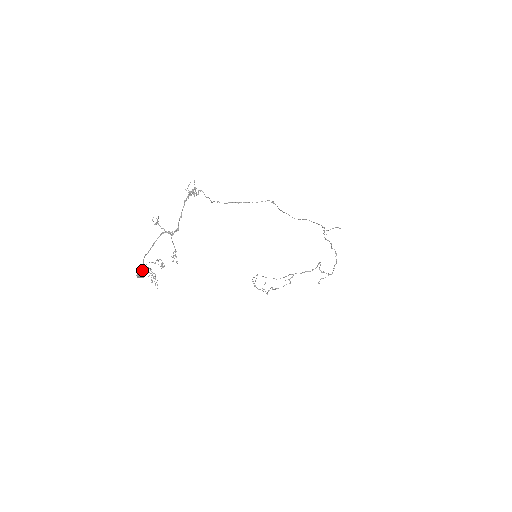
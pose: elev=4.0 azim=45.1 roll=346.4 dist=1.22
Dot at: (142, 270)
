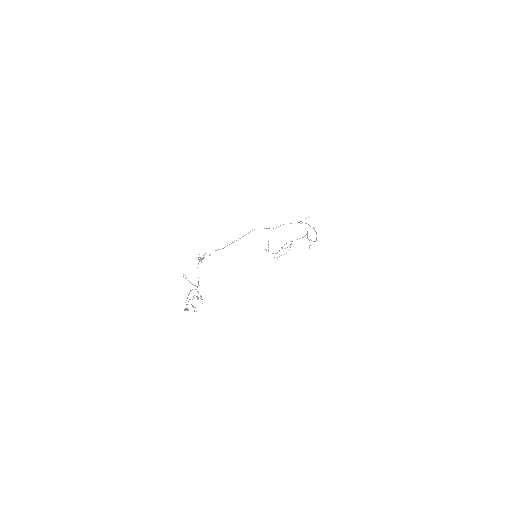
Dot at: (187, 308)
